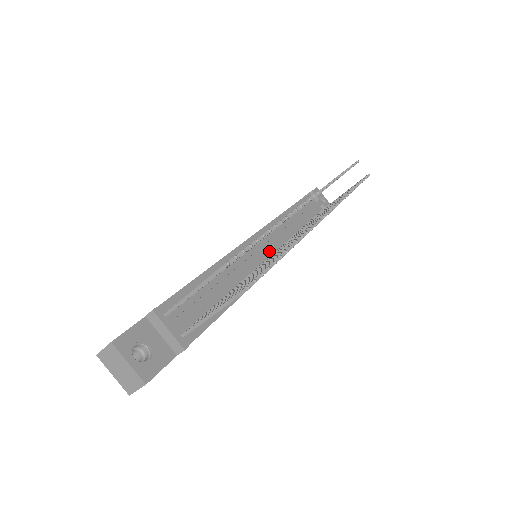
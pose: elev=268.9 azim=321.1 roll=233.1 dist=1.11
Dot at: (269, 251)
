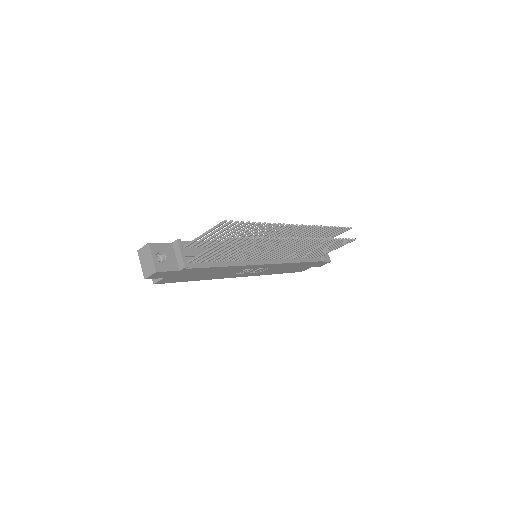
Dot at: occluded
